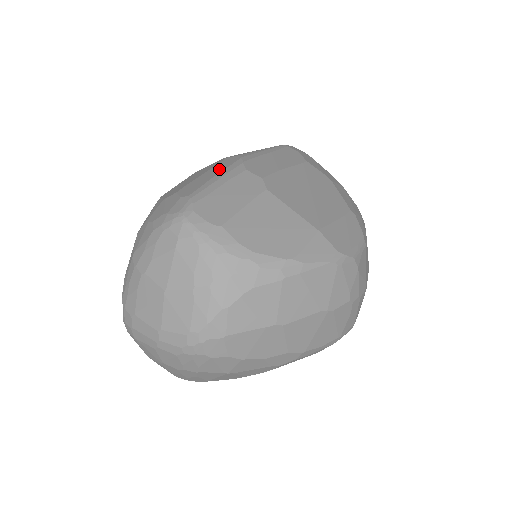
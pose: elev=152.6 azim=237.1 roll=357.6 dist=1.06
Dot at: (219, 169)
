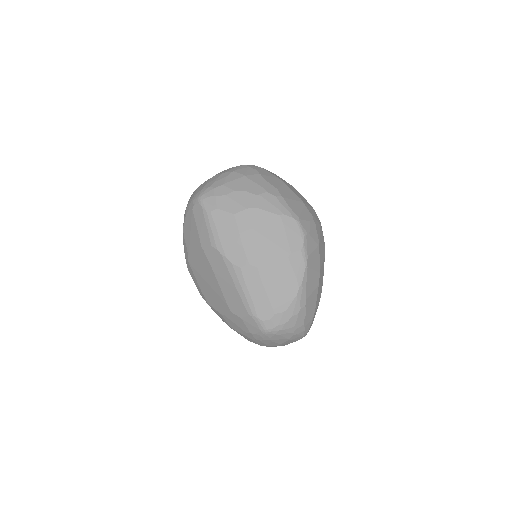
Dot at: occluded
